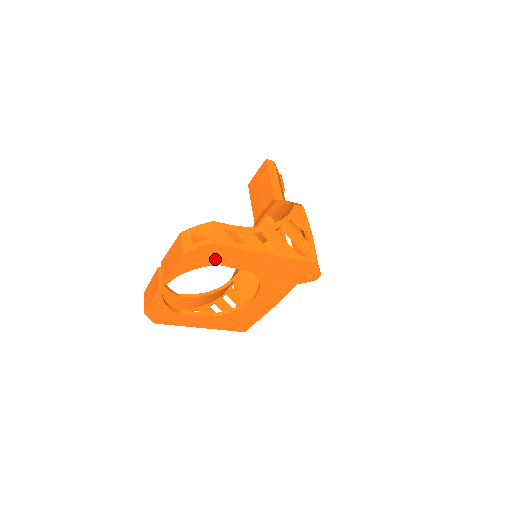
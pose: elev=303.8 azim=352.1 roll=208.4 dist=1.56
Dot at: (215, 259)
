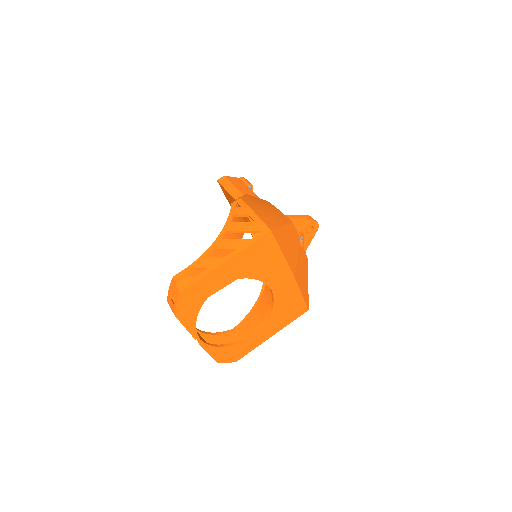
Dot at: (199, 298)
